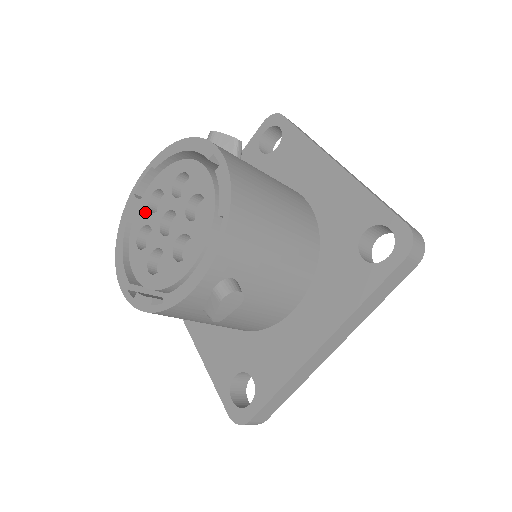
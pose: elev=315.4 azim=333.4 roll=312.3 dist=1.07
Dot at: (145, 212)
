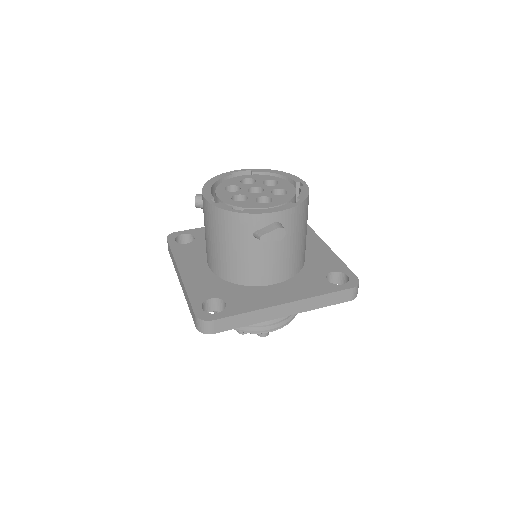
Dot at: (237, 181)
